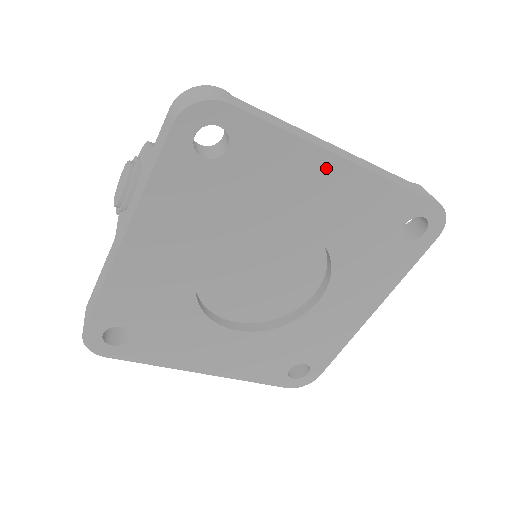
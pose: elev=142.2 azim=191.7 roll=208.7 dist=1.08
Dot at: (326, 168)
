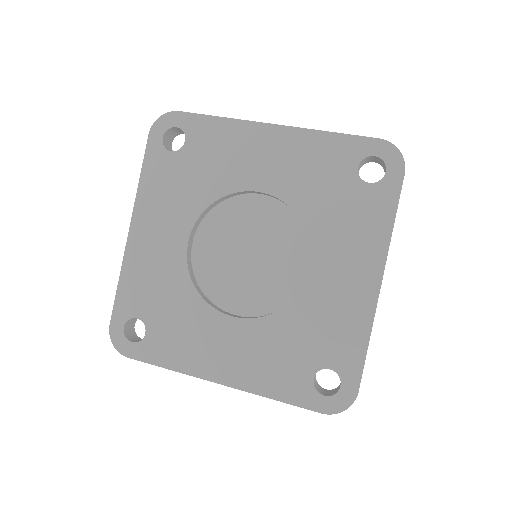
Dot at: (260, 135)
